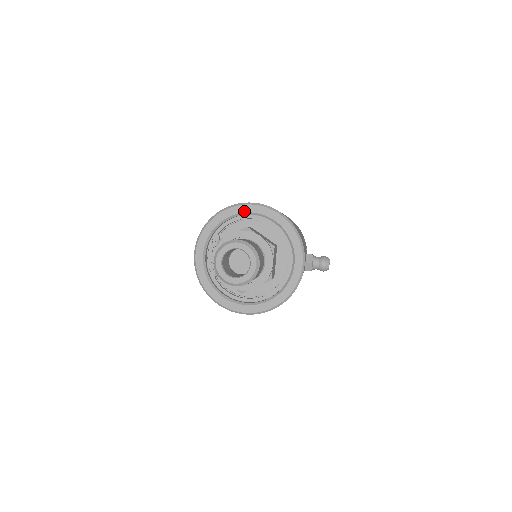
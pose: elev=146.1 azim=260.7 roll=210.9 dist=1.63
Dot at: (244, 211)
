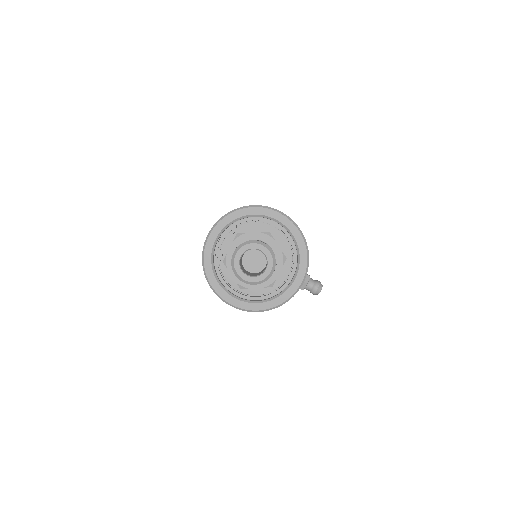
Dot at: (269, 215)
